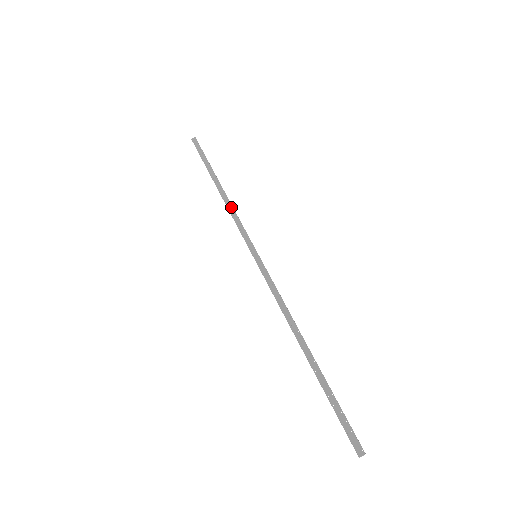
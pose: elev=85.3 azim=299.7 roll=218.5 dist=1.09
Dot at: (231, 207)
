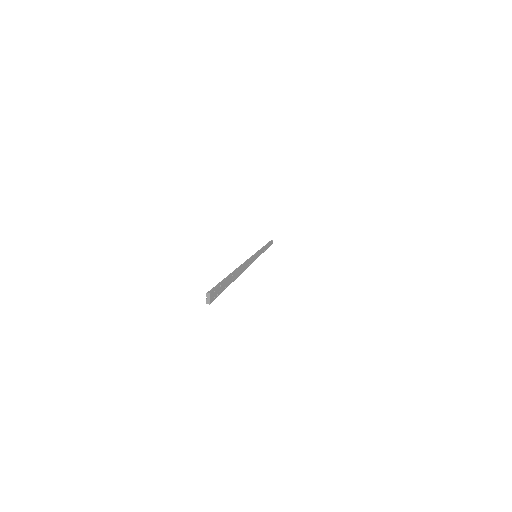
Dot at: occluded
